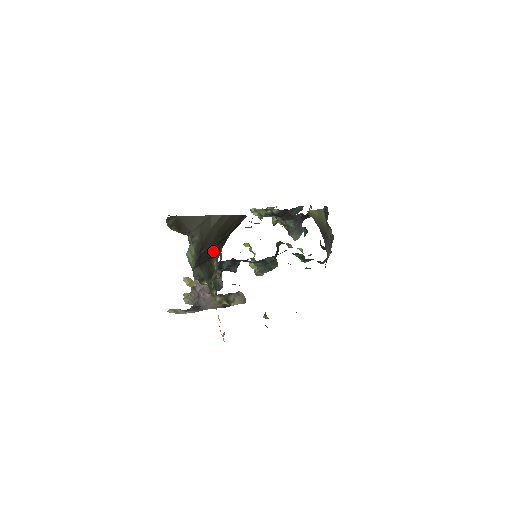
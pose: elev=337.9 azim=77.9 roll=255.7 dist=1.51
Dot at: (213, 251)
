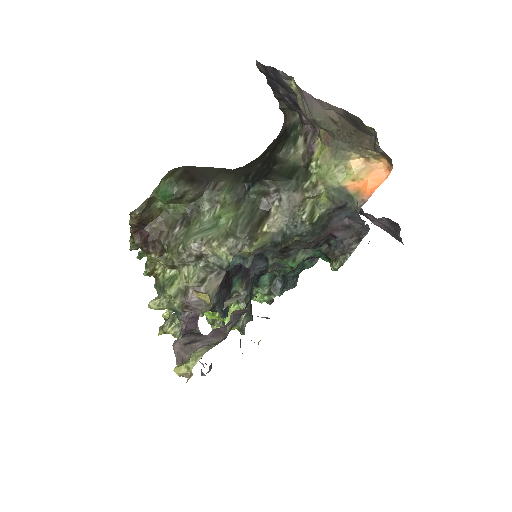
Dot at: (273, 158)
